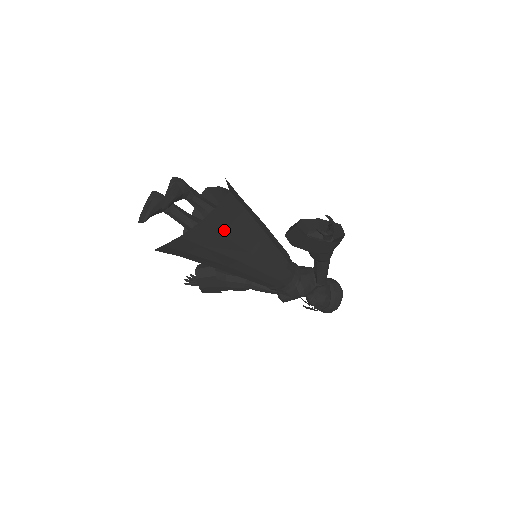
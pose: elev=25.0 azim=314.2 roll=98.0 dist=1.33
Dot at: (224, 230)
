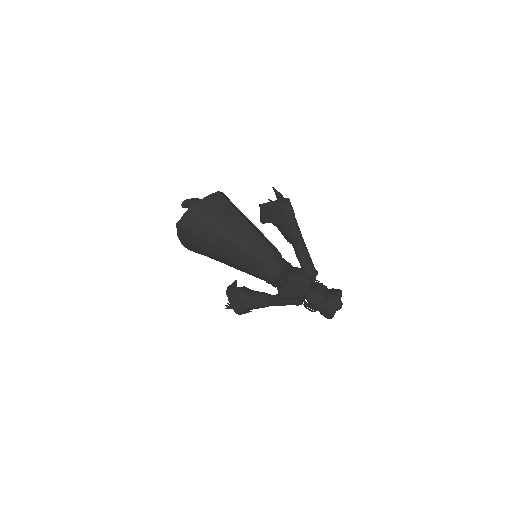
Dot at: (214, 213)
